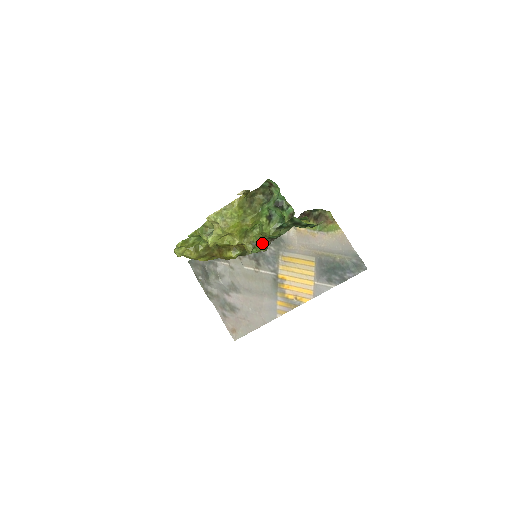
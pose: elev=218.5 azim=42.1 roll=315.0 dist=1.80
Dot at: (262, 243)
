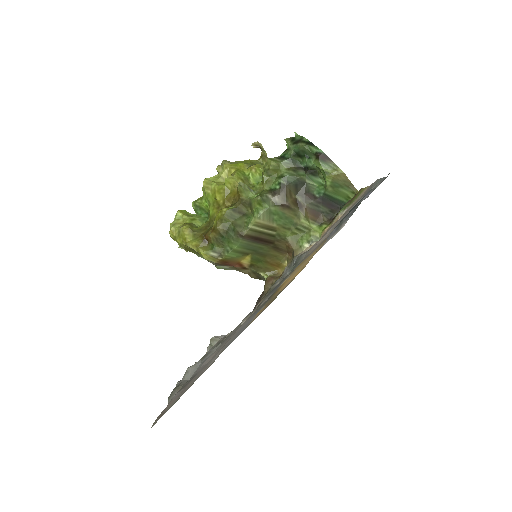
Dot at: (260, 193)
